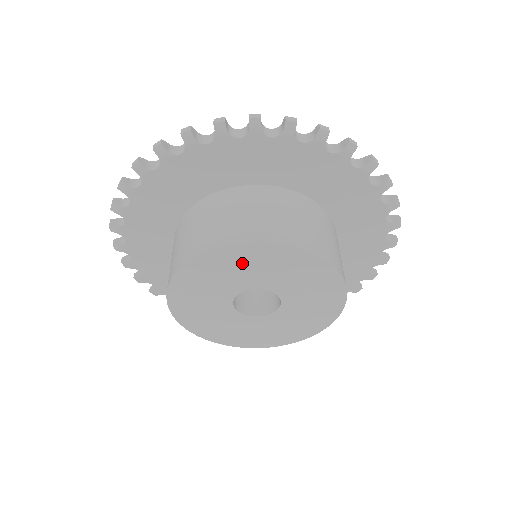
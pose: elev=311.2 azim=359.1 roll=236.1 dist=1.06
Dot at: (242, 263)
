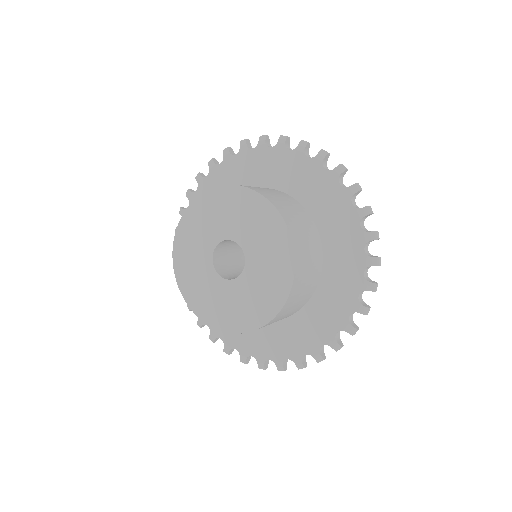
Dot at: (205, 216)
